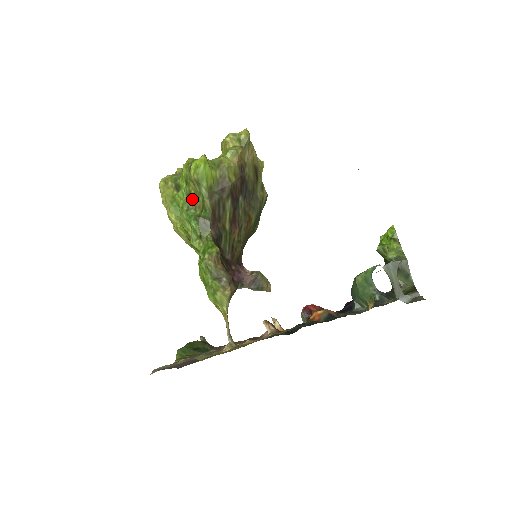
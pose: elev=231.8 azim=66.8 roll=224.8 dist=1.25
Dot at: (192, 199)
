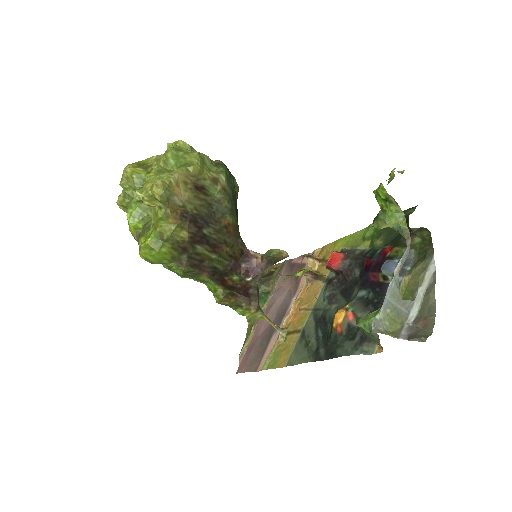
Dot at: occluded
